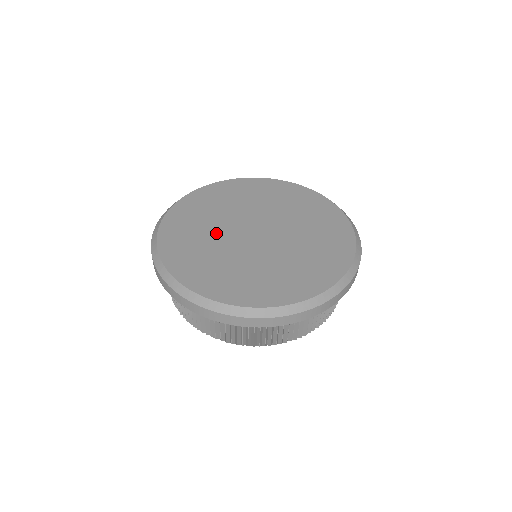
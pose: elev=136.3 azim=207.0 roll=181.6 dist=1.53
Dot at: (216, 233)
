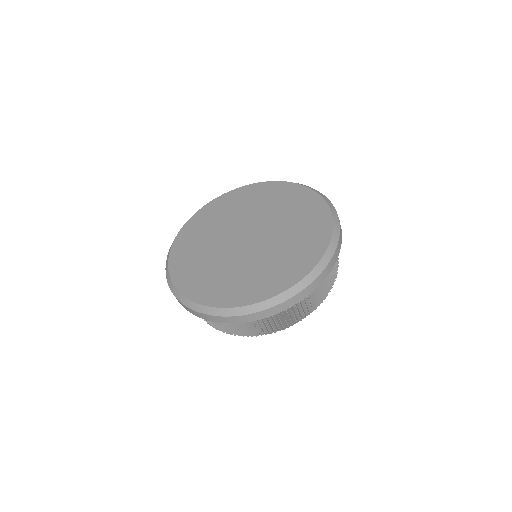
Dot at: (220, 259)
